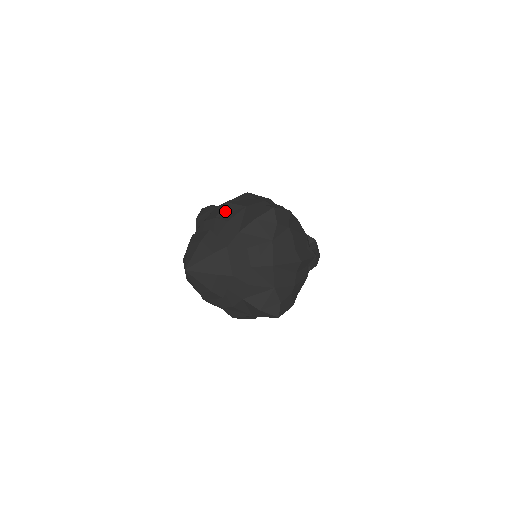
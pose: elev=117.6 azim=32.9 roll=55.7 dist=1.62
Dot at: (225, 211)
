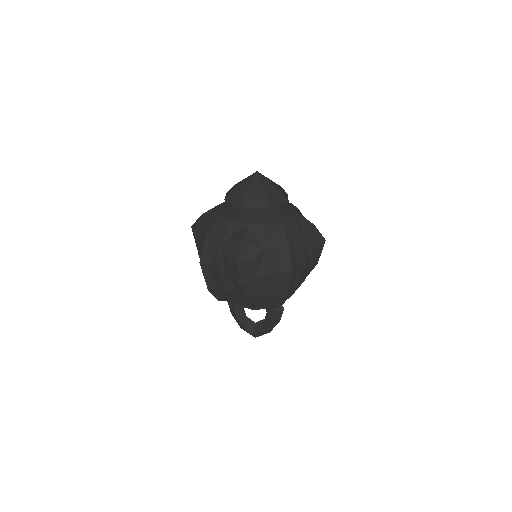
Dot at: occluded
